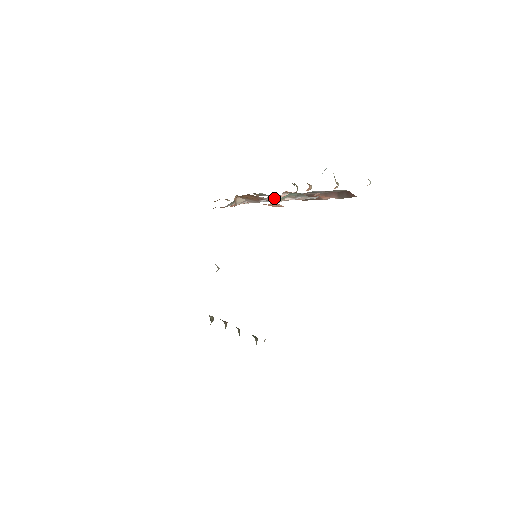
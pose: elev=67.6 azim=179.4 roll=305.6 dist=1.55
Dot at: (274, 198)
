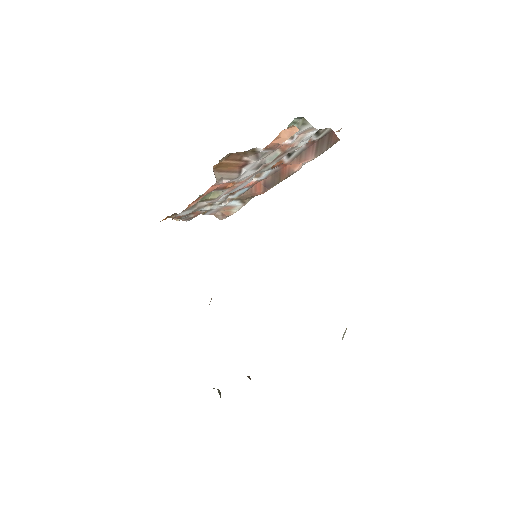
Dot at: (223, 212)
